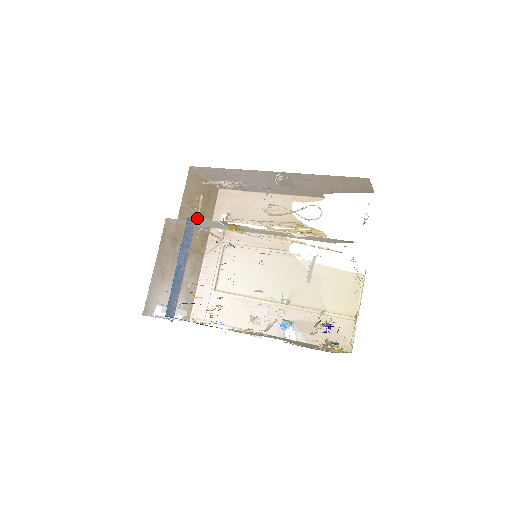
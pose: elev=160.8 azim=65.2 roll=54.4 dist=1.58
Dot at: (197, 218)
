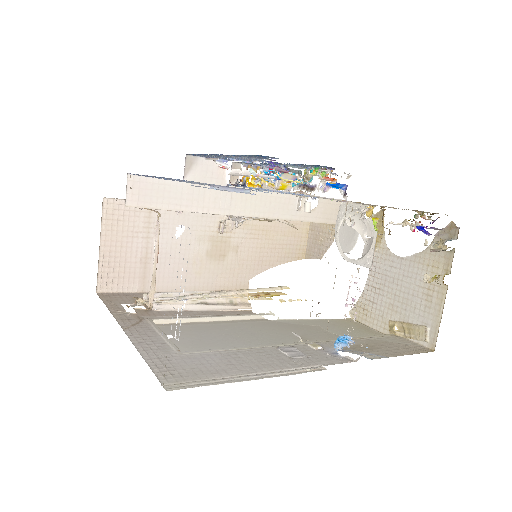
Dot at: (197, 160)
